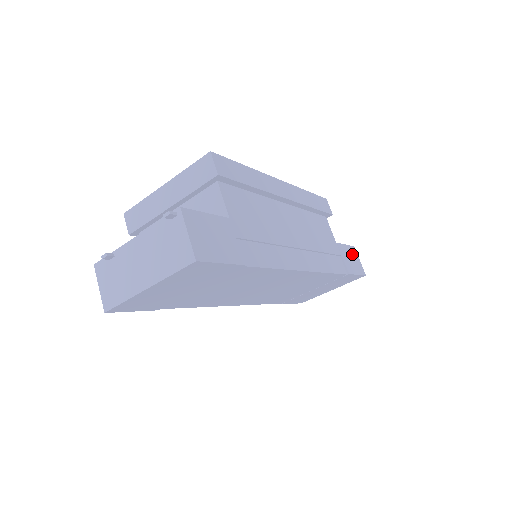
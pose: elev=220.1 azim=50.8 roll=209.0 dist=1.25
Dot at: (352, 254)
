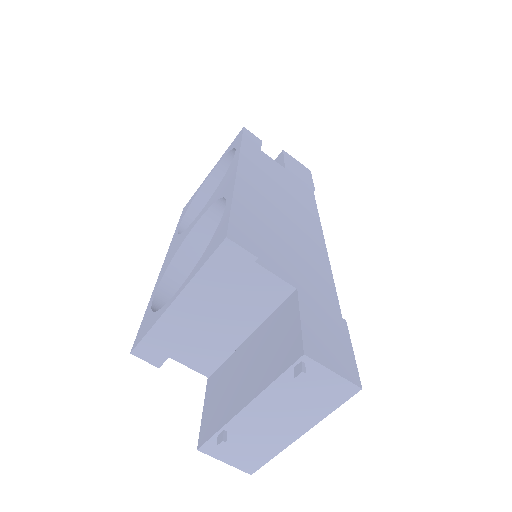
Dot at: (292, 162)
